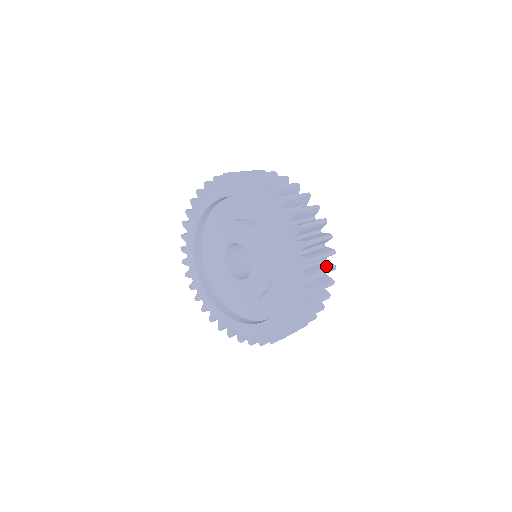
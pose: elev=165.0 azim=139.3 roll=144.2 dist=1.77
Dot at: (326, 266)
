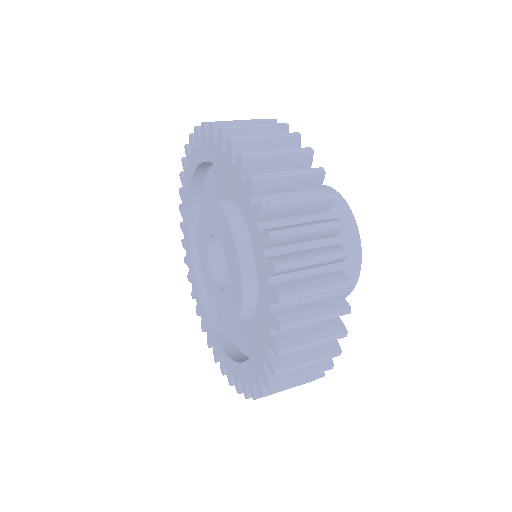
Dot at: occluded
